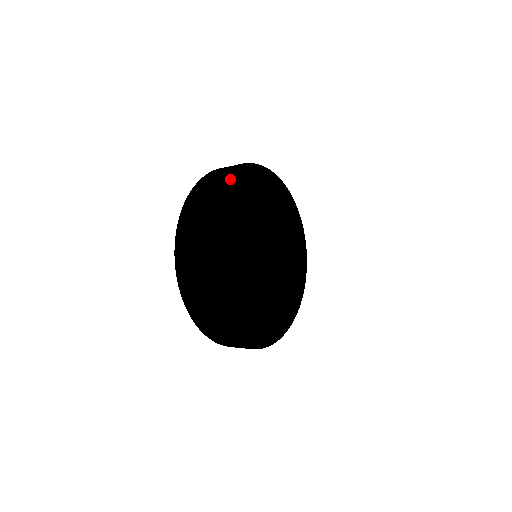
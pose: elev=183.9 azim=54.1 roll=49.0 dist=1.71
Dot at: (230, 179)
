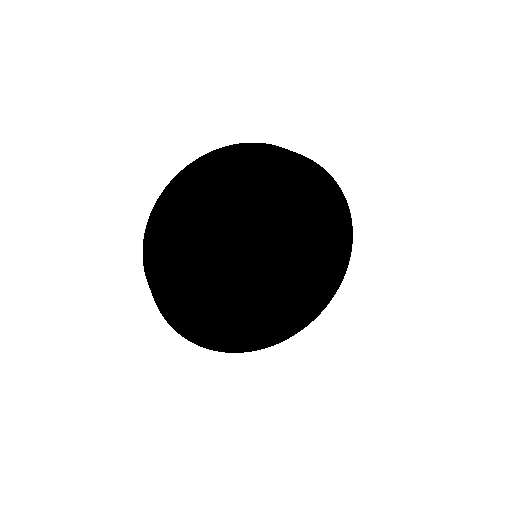
Dot at: (208, 176)
